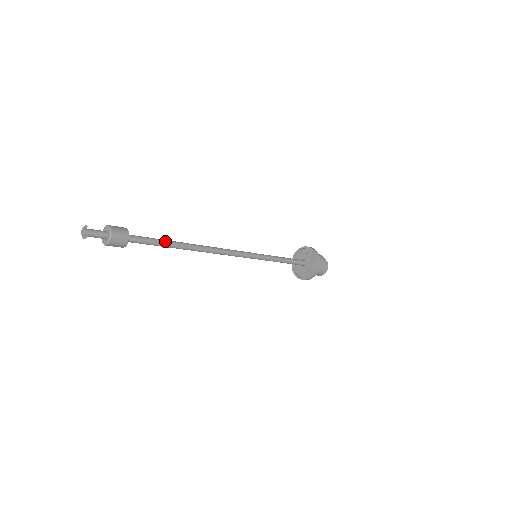
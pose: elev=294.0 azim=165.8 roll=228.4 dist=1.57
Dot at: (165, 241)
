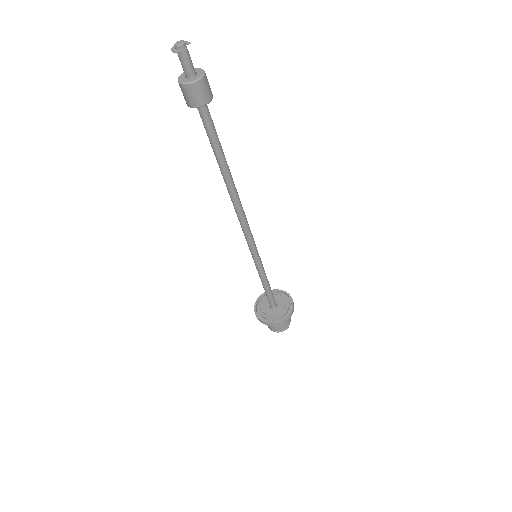
Dot at: (222, 149)
